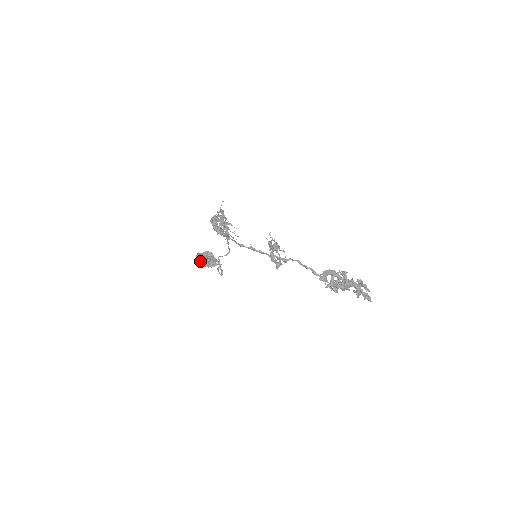
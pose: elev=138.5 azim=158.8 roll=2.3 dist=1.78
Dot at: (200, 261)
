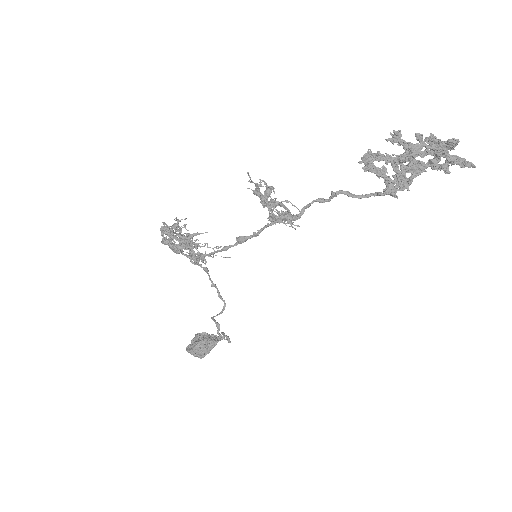
Dot at: (193, 352)
